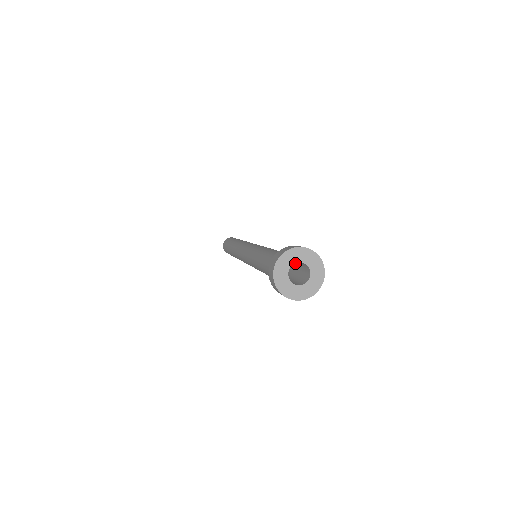
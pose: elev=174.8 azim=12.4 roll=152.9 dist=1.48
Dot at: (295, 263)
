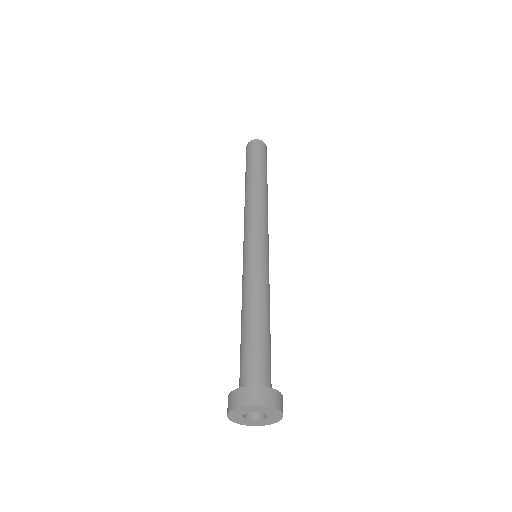
Dot at: (262, 368)
